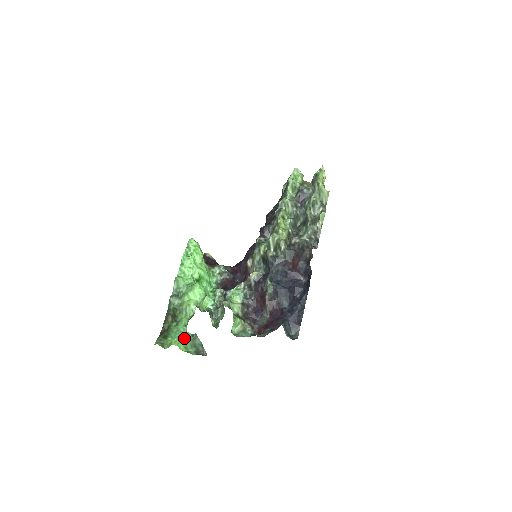
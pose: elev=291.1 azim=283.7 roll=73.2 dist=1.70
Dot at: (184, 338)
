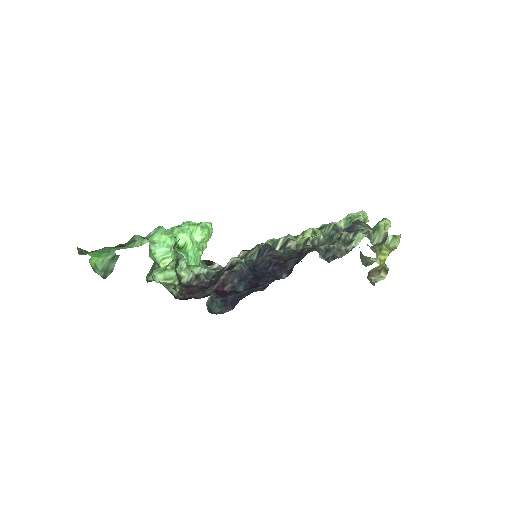
Dot at: (105, 255)
